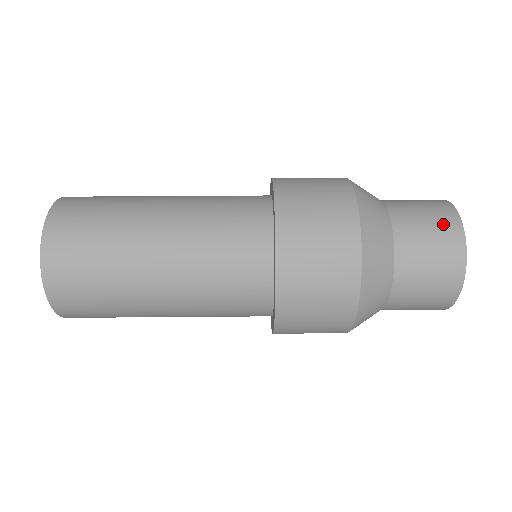
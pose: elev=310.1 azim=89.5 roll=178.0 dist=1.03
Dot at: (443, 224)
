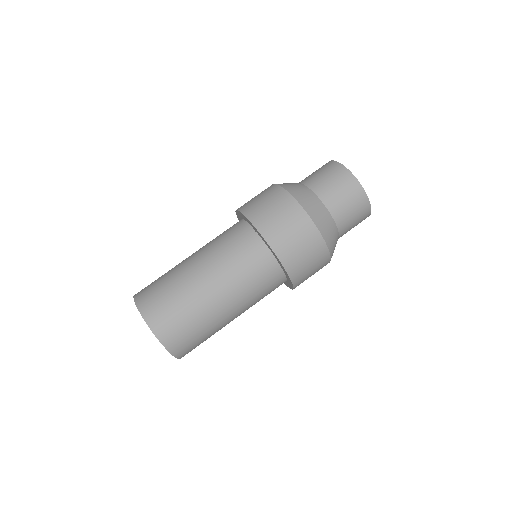
Dot at: (363, 217)
